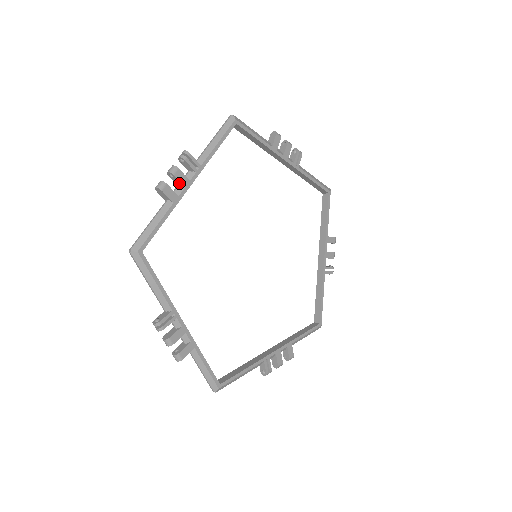
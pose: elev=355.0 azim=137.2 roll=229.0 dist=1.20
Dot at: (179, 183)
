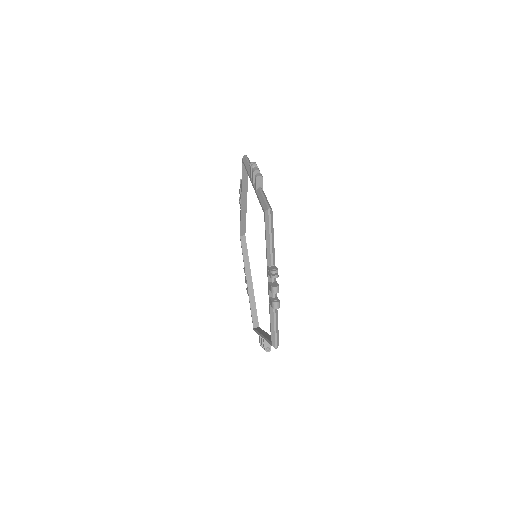
Dot at: occluded
